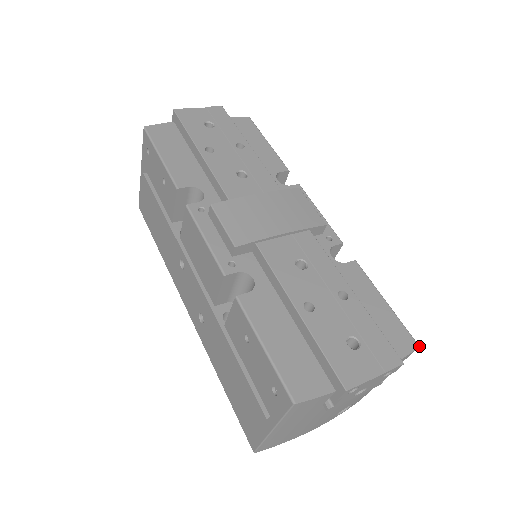
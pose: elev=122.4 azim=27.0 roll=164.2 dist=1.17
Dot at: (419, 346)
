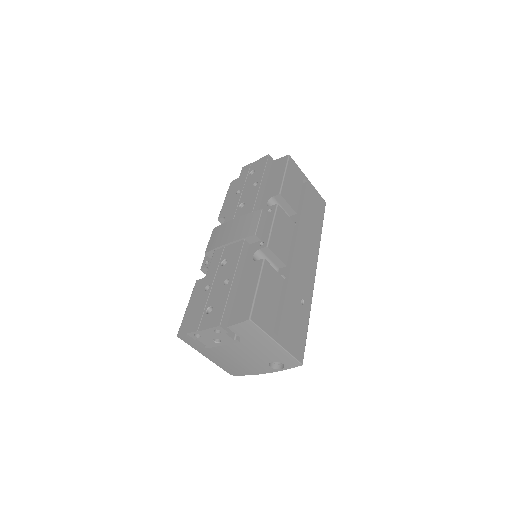
Dot at: (249, 319)
